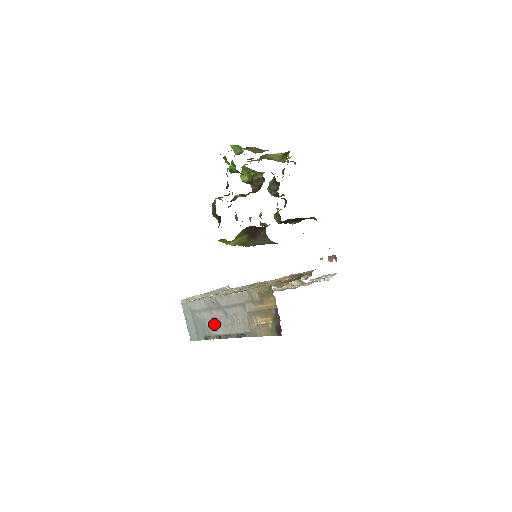
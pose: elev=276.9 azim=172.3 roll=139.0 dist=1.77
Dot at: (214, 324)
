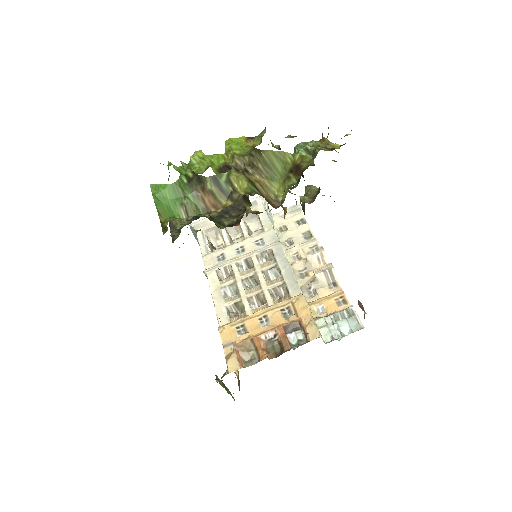
Dot at: occluded
